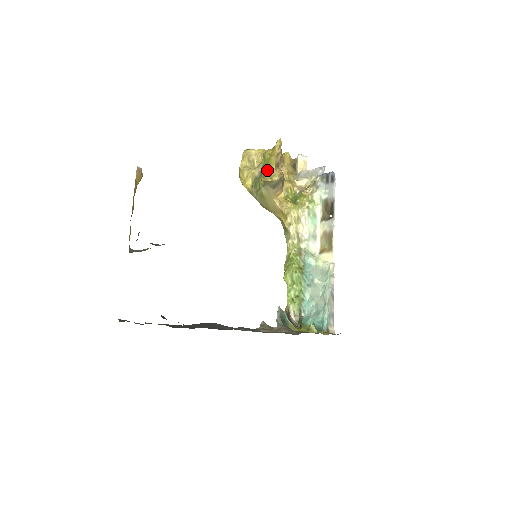
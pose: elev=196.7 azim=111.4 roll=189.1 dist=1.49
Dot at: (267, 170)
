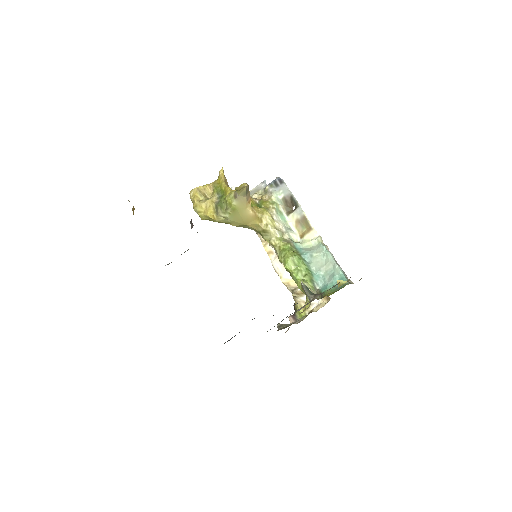
Dot at: (226, 191)
